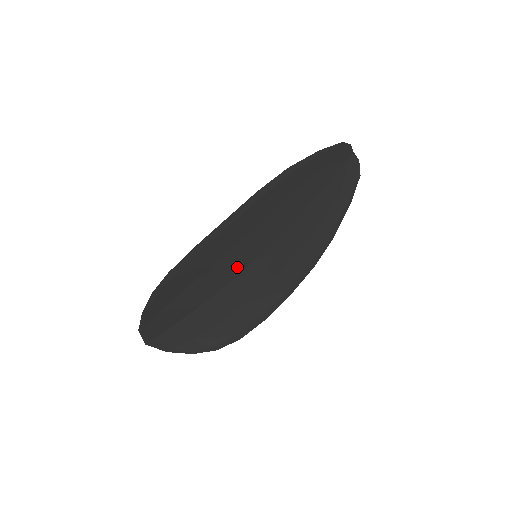
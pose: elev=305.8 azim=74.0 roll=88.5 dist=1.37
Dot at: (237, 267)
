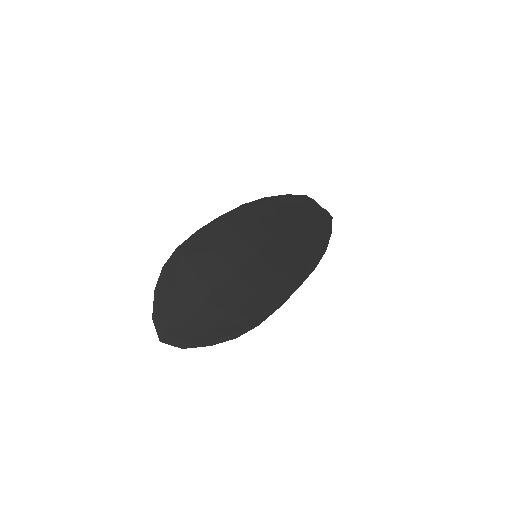
Dot at: (239, 259)
